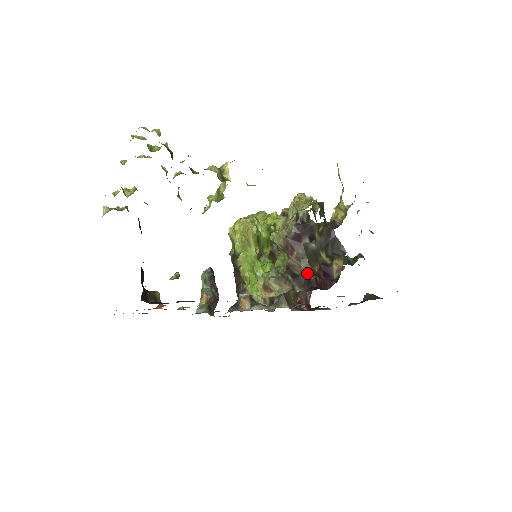
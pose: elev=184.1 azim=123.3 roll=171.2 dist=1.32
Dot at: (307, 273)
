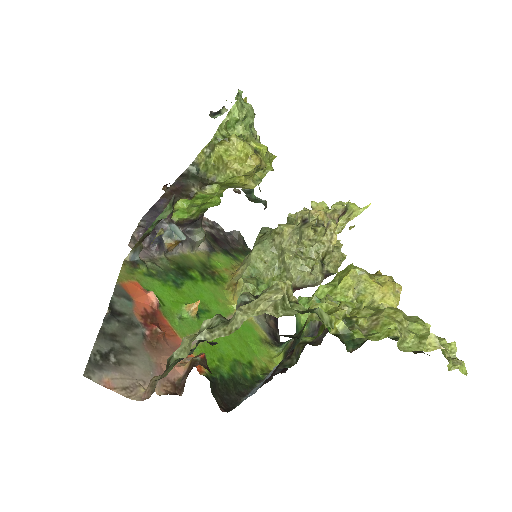
Dot at: occluded
